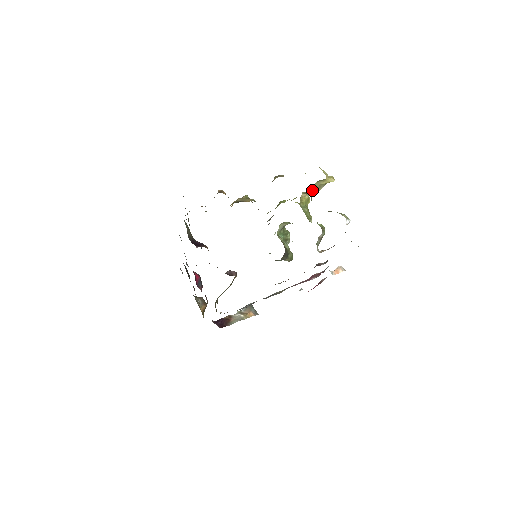
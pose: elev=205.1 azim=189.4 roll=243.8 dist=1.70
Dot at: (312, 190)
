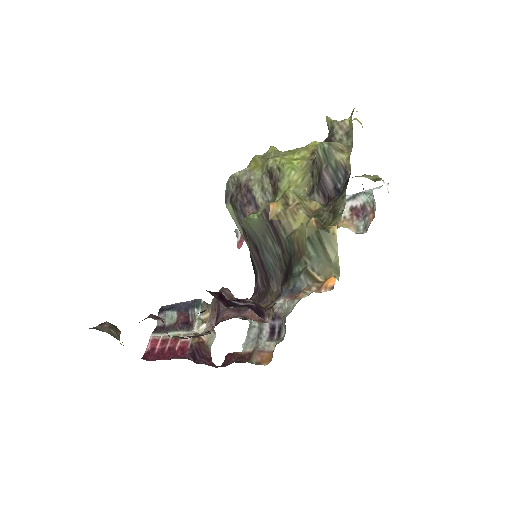
Dot at: occluded
